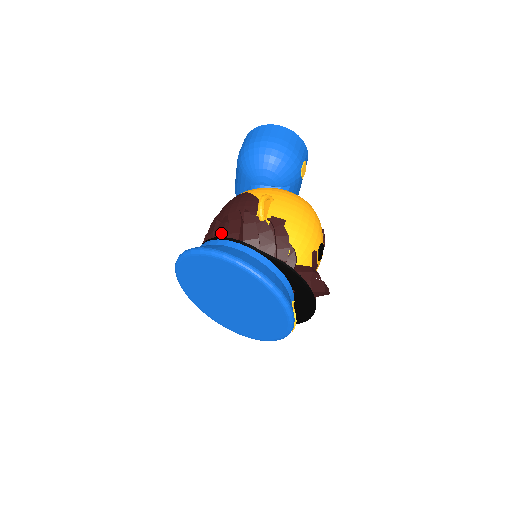
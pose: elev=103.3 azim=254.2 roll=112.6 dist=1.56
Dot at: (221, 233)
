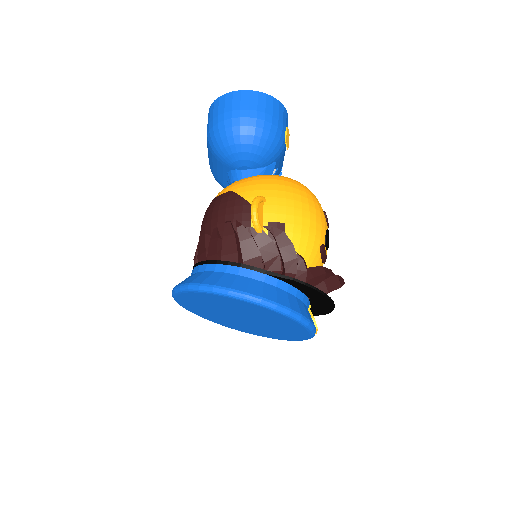
Dot at: (216, 255)
